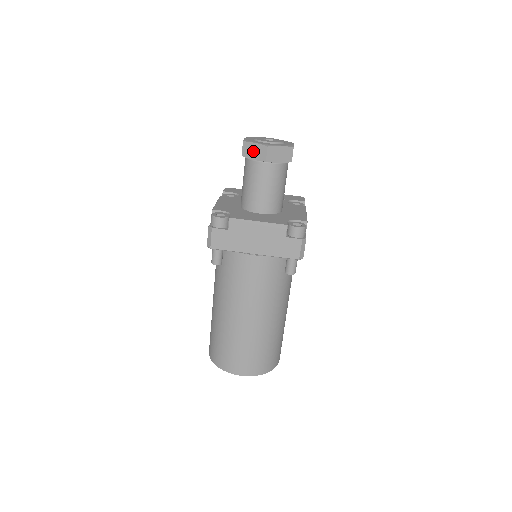
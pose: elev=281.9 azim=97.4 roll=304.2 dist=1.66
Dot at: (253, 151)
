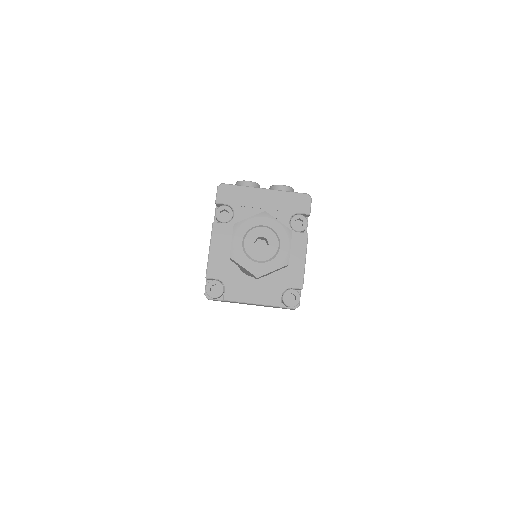
Dot at: (242, 268)
